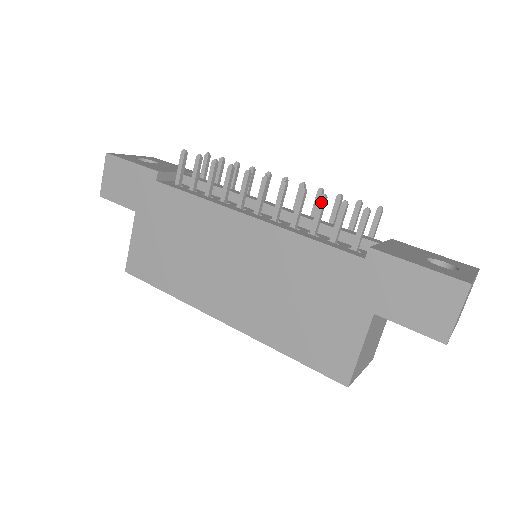
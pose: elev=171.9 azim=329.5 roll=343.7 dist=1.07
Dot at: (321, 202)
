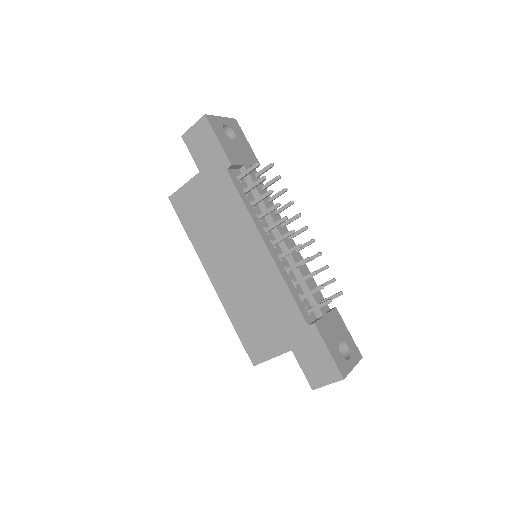
Dot at: (311, 275)
